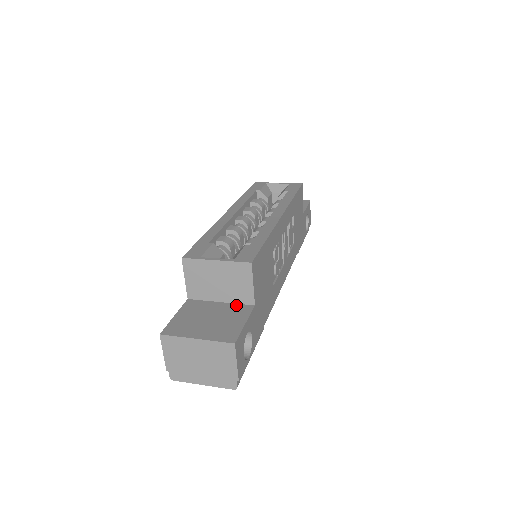
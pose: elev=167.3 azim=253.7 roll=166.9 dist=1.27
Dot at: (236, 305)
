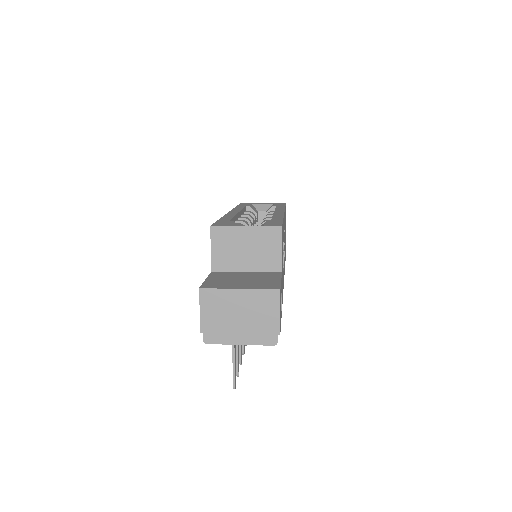
Dot at: (263, 272)
